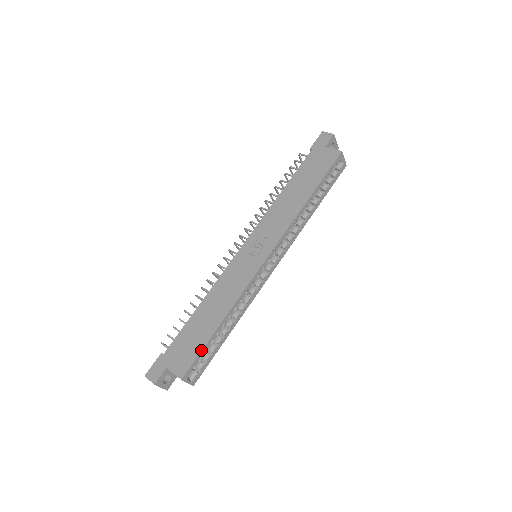
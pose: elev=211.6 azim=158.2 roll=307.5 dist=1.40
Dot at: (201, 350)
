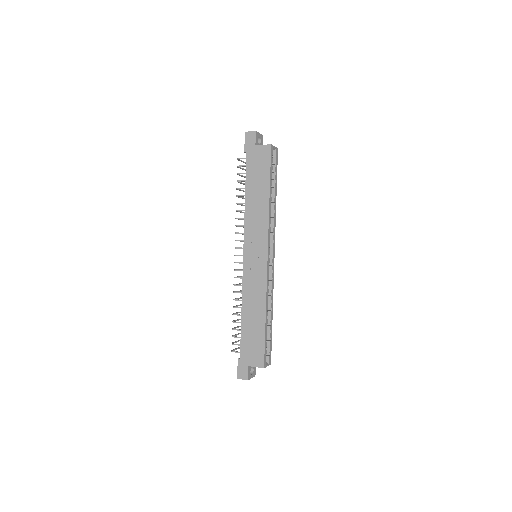
Dot at: (264, 343)
